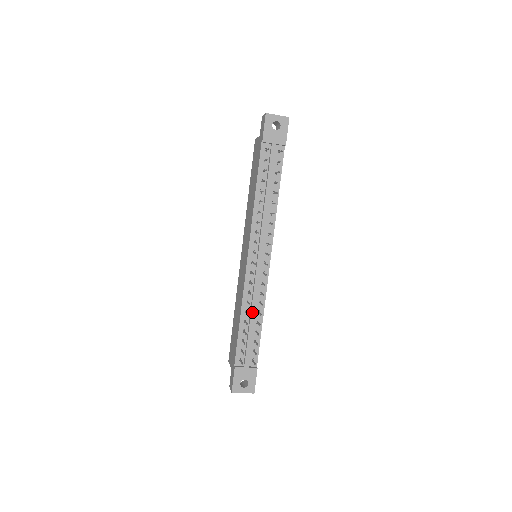
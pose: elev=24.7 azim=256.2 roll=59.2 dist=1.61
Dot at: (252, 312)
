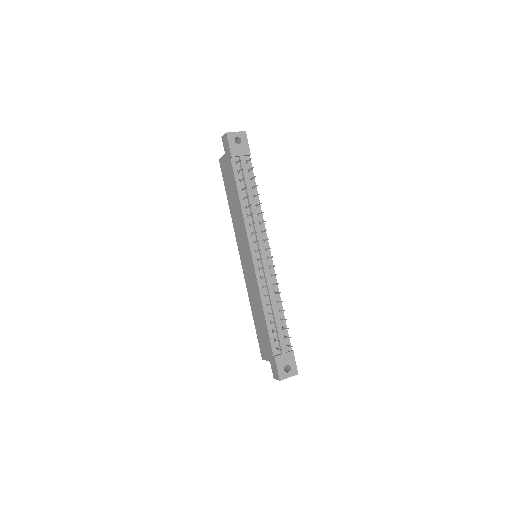
Dot at: (272, 303)
